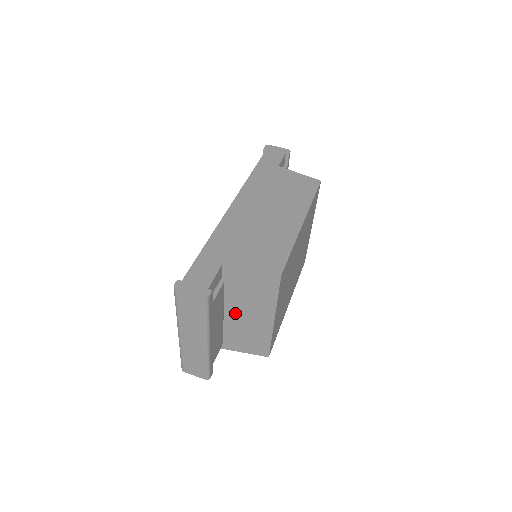
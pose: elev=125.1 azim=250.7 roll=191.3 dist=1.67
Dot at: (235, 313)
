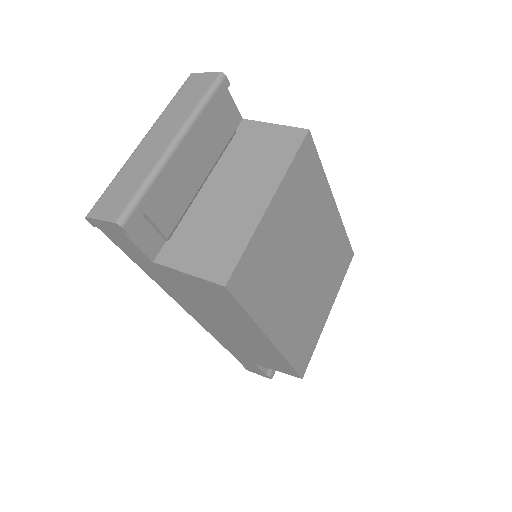
Dot at: (219, 188)
